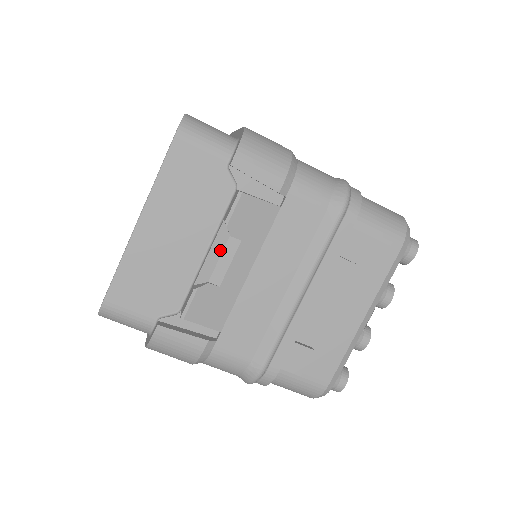
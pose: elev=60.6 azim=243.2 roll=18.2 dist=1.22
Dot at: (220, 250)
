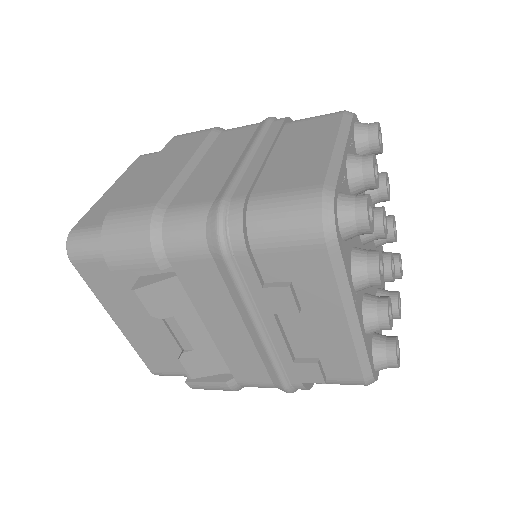
Dot at: (169, 327)
